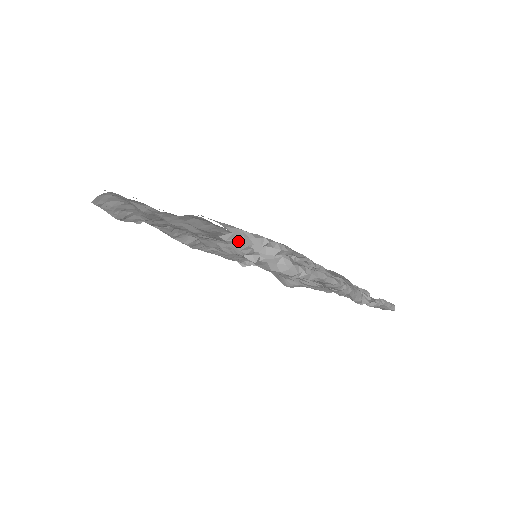
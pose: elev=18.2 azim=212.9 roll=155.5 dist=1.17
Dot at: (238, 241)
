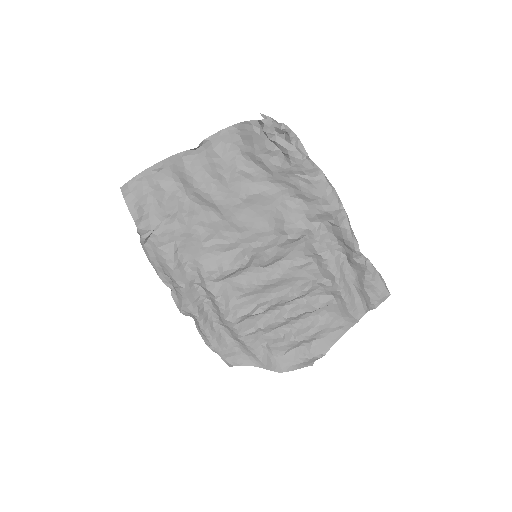
Dot at: occluded
